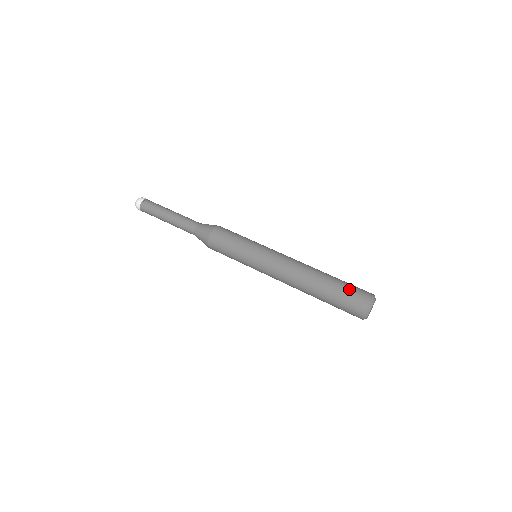
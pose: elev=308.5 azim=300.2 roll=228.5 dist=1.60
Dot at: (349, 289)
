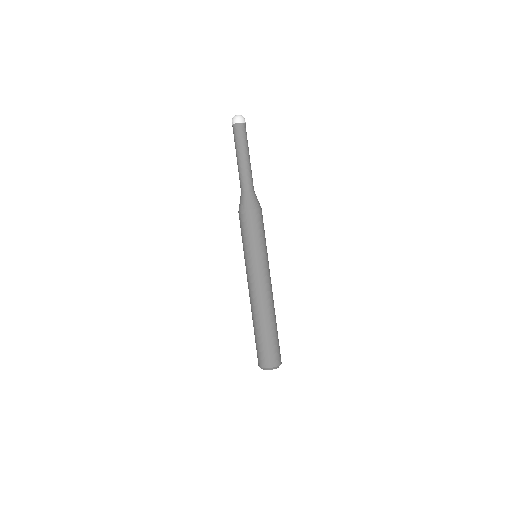
Dot at: (272, 347)
